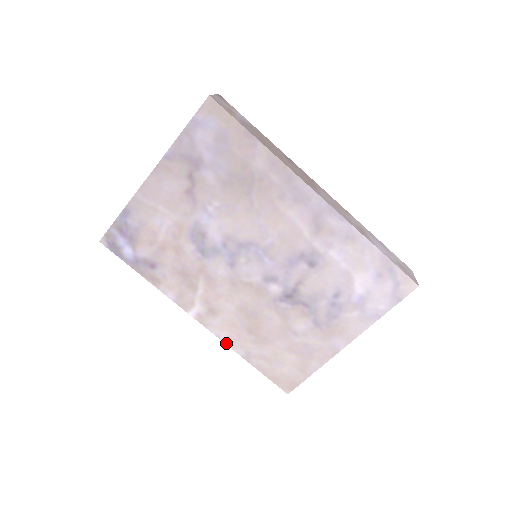
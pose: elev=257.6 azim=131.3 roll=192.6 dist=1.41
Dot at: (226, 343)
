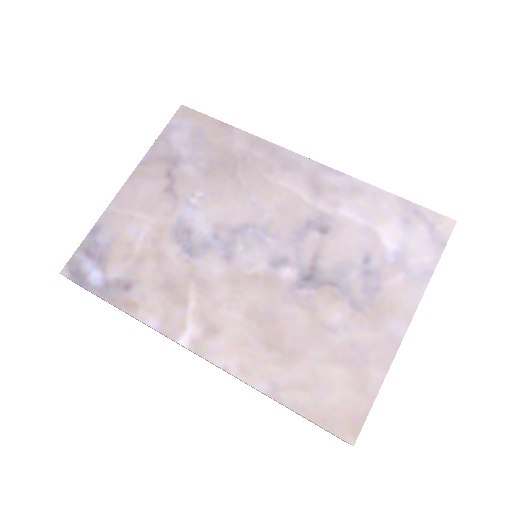
Dot at: (238, 376)
